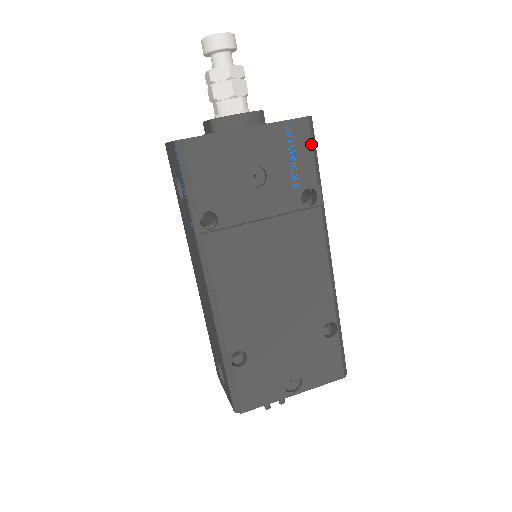
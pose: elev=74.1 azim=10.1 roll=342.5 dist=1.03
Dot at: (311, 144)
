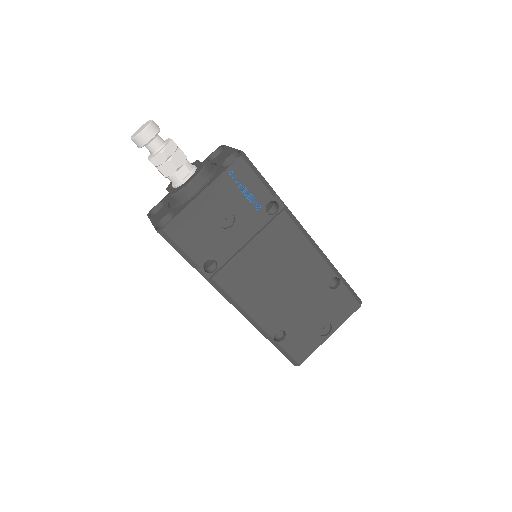
Dot at: (253, 173)
